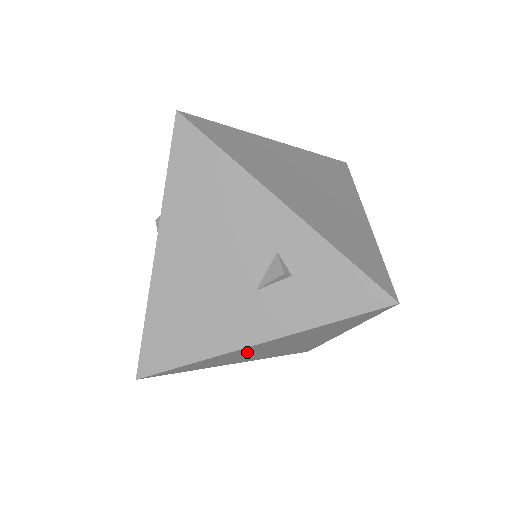
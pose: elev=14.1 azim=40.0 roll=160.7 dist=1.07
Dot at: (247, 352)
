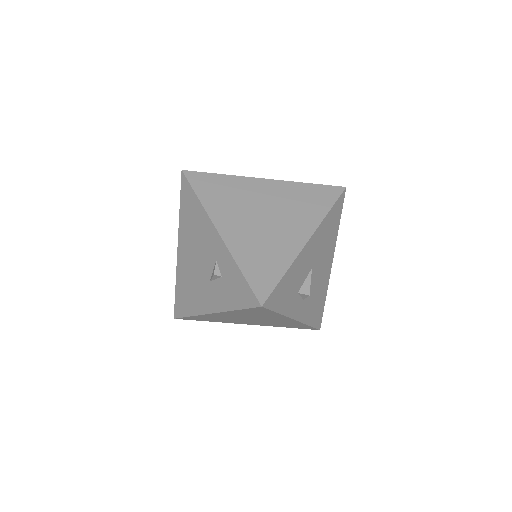
Dot at: (224, 317)
